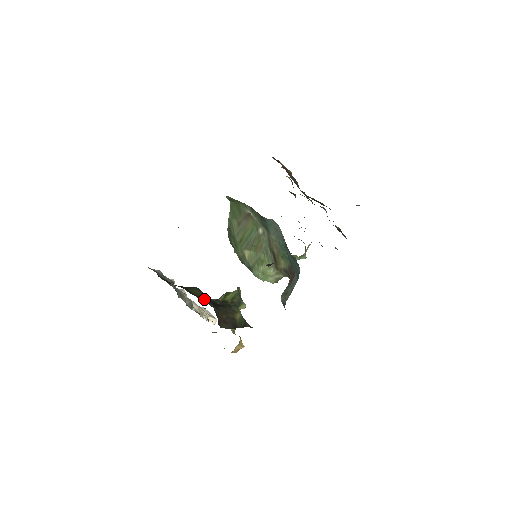
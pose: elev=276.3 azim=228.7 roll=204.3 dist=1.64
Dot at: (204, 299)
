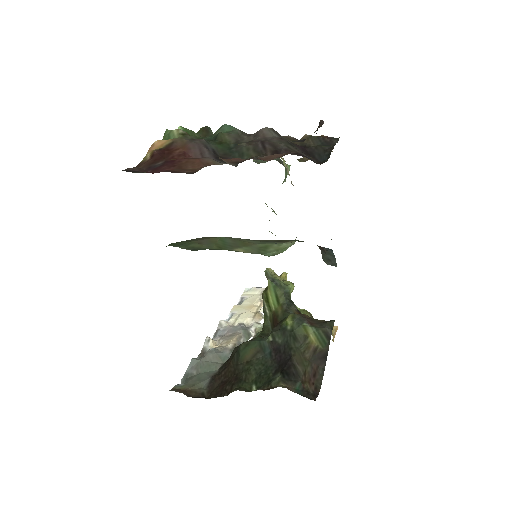
Dot at: (264, 354)
